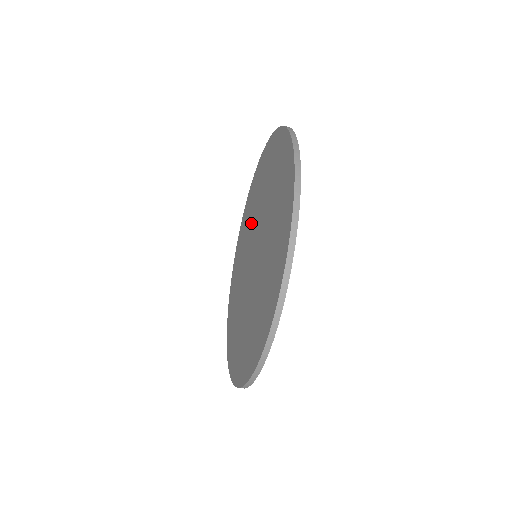
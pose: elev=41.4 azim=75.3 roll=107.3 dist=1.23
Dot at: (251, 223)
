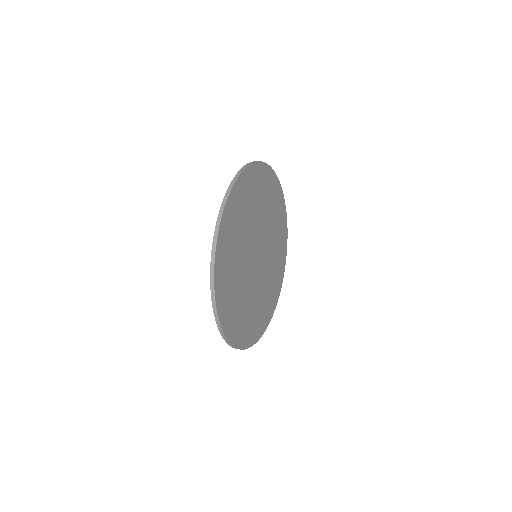
Dot at: occluded
